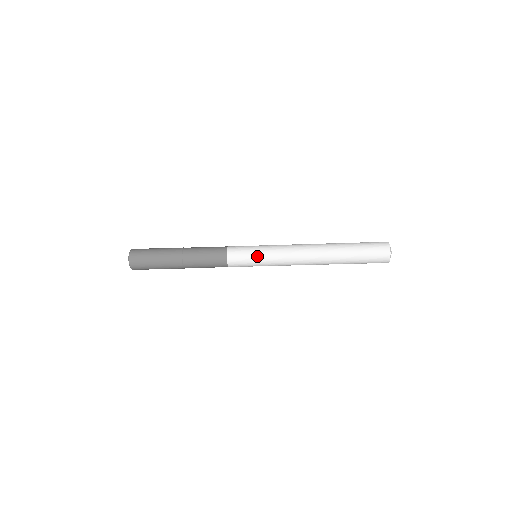
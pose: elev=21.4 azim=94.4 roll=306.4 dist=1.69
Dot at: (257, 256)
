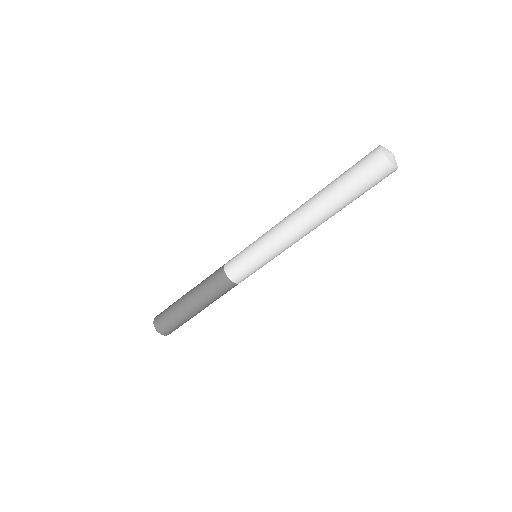
Dot at: (249, 251)
